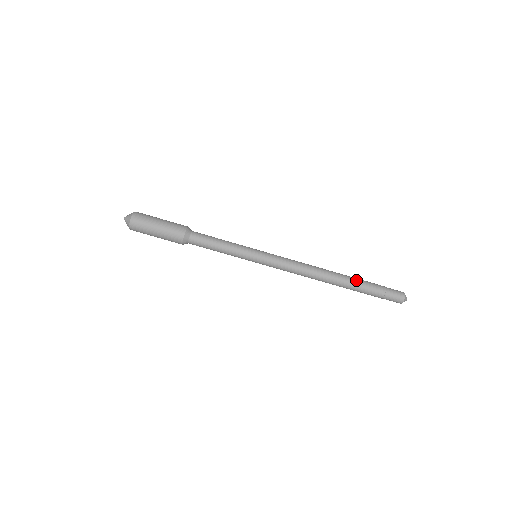
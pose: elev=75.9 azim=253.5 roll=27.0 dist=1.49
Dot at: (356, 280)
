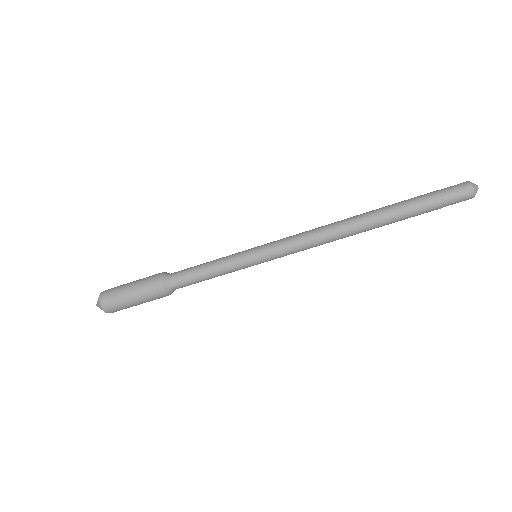
Dot at: (396, 216)
